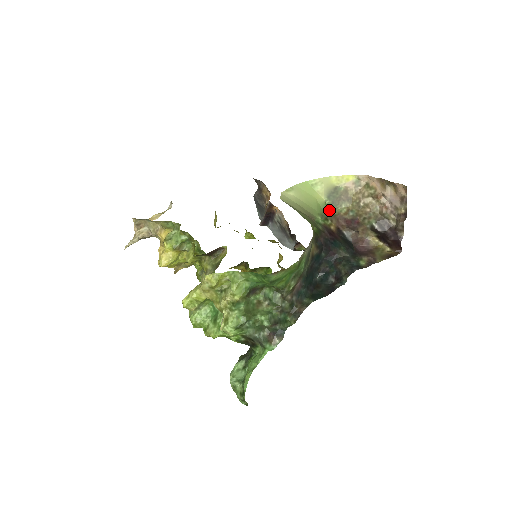
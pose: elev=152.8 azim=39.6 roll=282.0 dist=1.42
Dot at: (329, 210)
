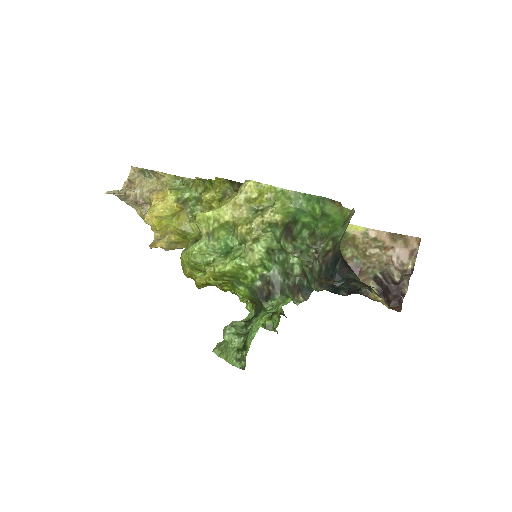
Dot at: occluded
